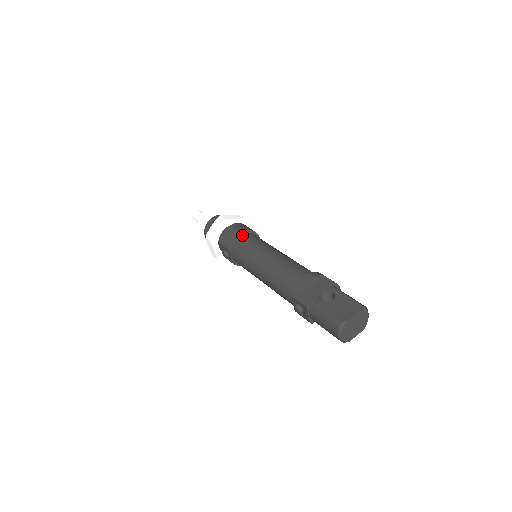
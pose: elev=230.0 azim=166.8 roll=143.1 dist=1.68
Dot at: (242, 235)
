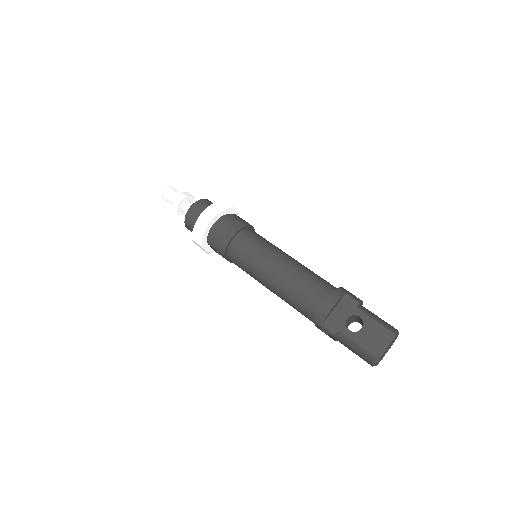
Dot at: (236, 237)
